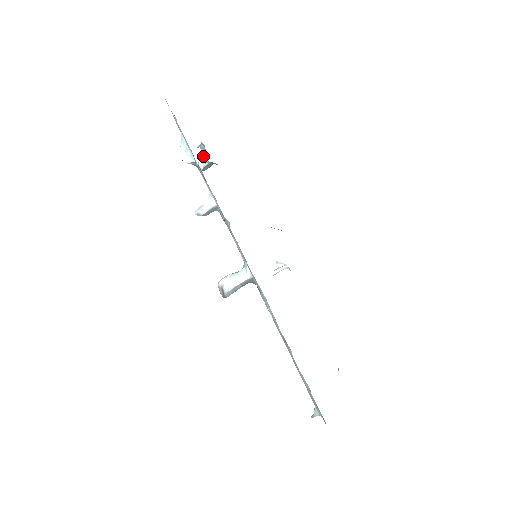
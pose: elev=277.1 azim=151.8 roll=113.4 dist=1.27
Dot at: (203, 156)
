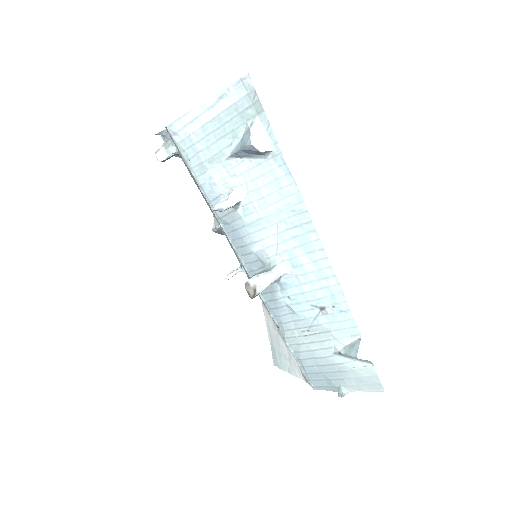
Dot at: (167, 145)
